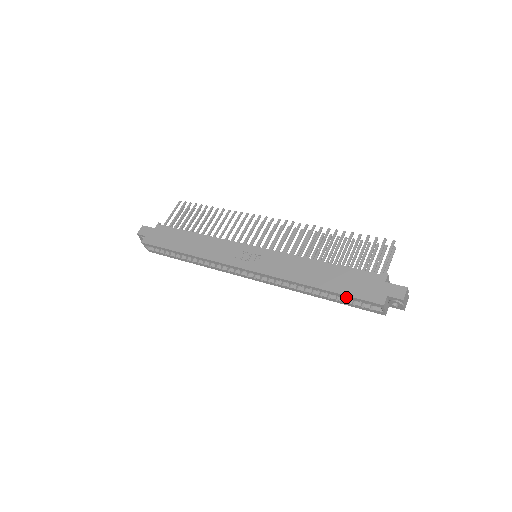
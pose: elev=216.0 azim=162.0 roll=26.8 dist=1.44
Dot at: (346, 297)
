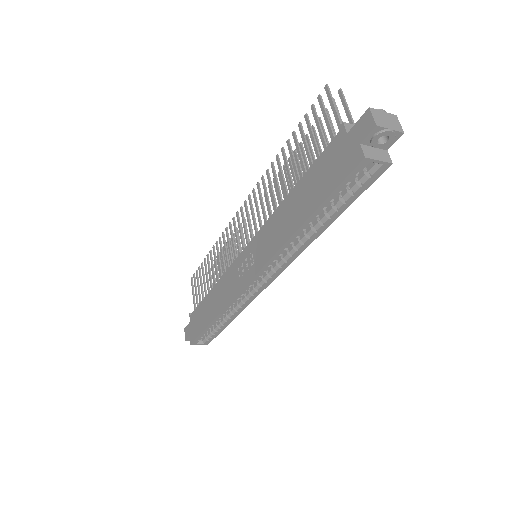
Dot at: (333, 197)
